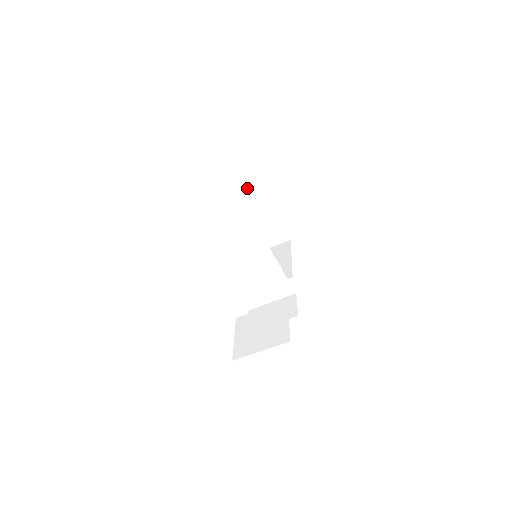
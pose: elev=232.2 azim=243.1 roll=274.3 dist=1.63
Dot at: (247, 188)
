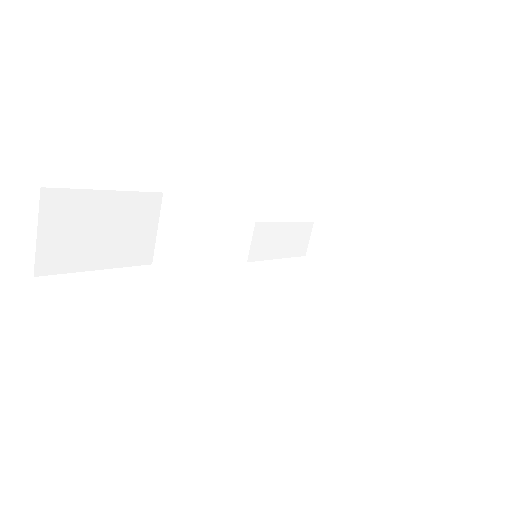
Dot at: (321, 244)
